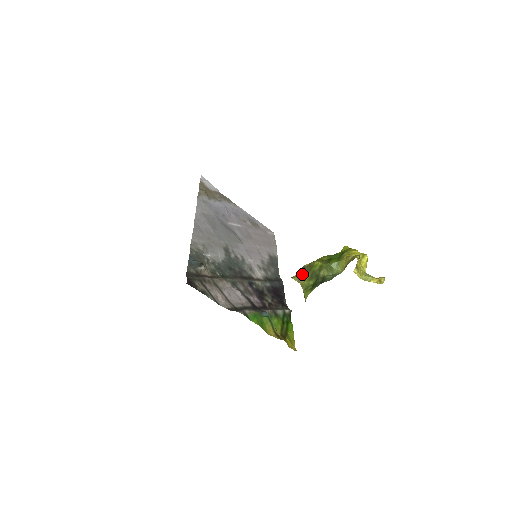
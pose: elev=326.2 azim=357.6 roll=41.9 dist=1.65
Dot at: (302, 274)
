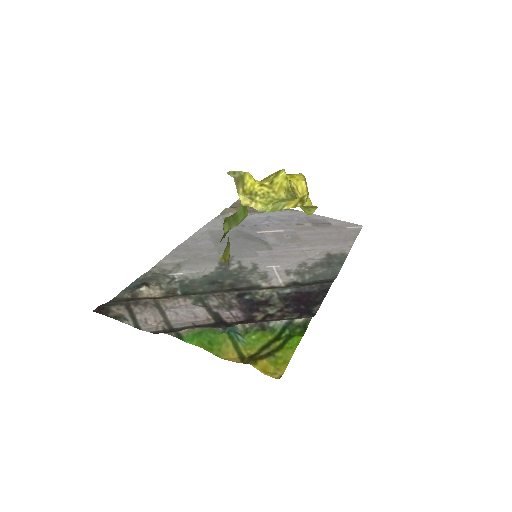
Dot at: (226, 248)
